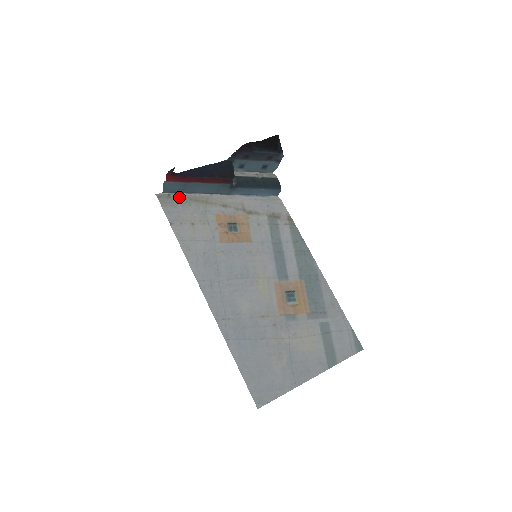
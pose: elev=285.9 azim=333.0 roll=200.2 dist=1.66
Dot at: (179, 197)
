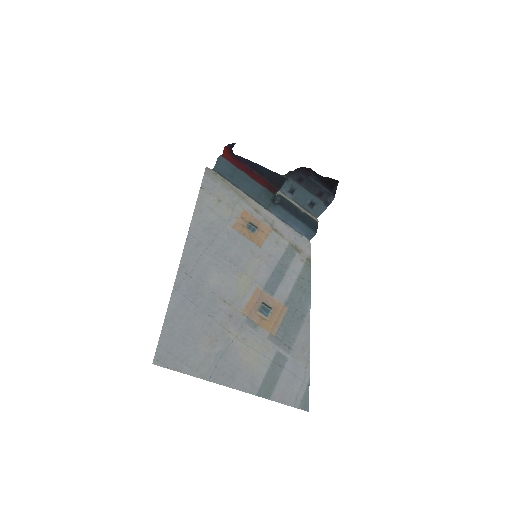
Dot at: (223, 180)
